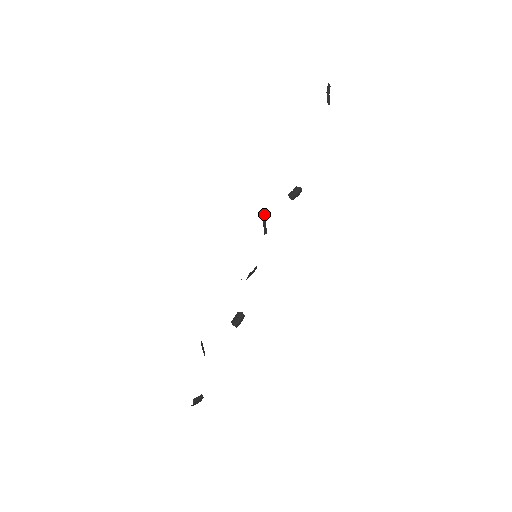
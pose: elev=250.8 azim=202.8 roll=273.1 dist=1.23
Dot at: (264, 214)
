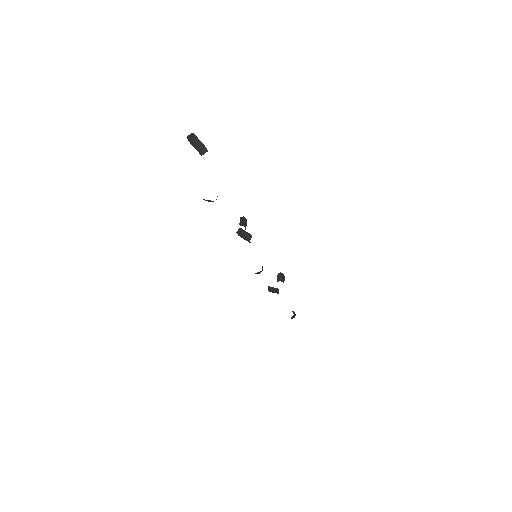
Dot at: occluded
